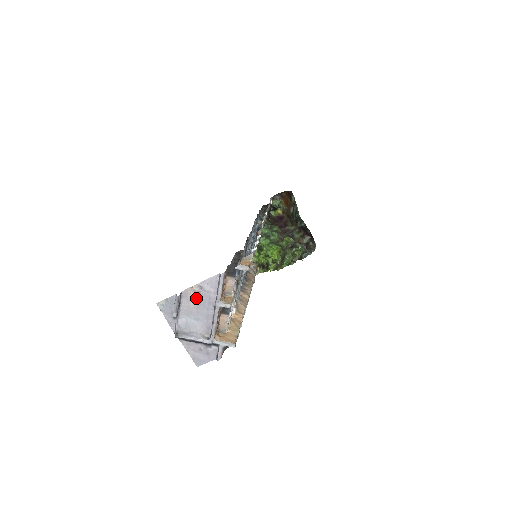
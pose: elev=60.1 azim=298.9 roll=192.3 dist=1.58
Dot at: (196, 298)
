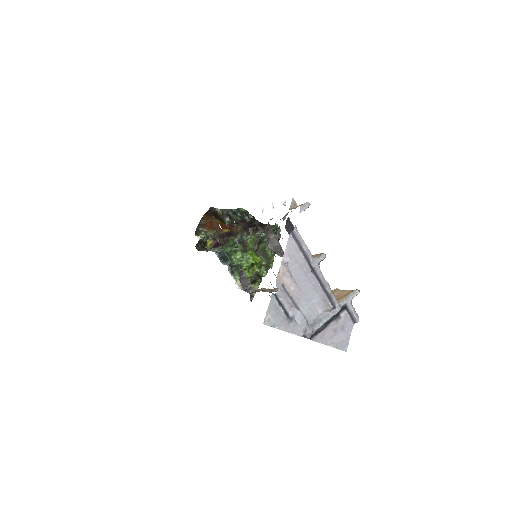
Dot at: (291, 280)
